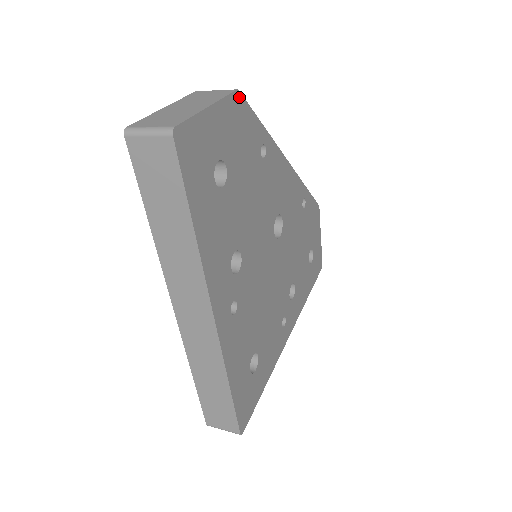
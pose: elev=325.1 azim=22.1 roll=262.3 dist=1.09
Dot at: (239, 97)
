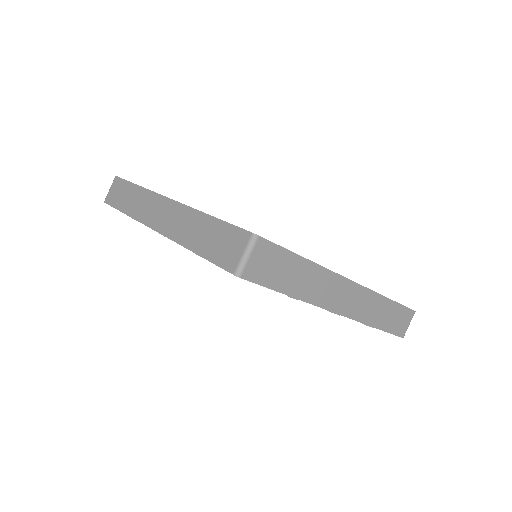
Dot at: occluded
